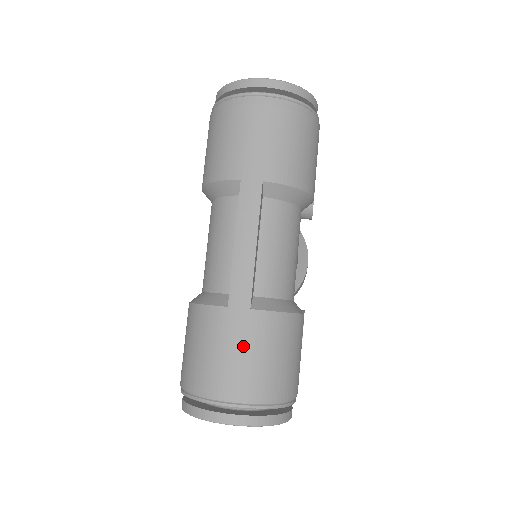
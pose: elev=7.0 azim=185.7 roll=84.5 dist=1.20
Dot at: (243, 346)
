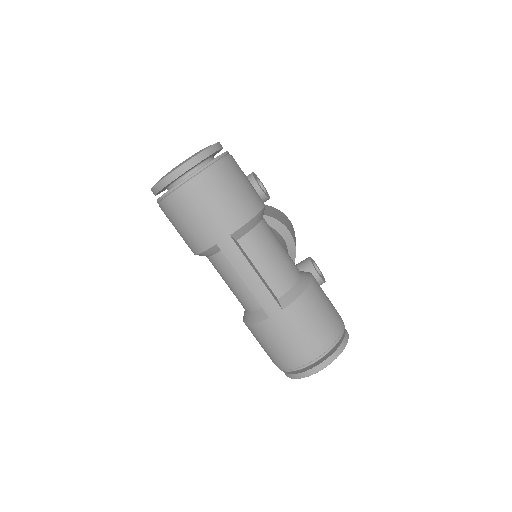
Dot at: (294, 331)
